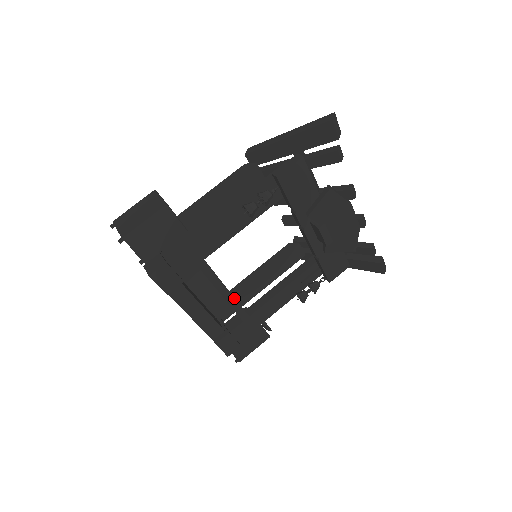
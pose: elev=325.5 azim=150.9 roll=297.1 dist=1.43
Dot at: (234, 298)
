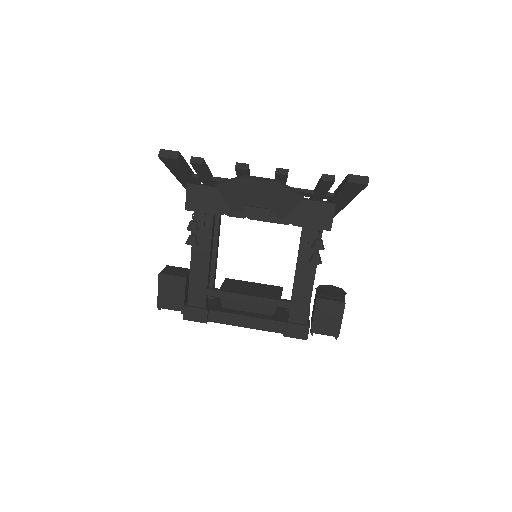
Dot at: (258, 297)
